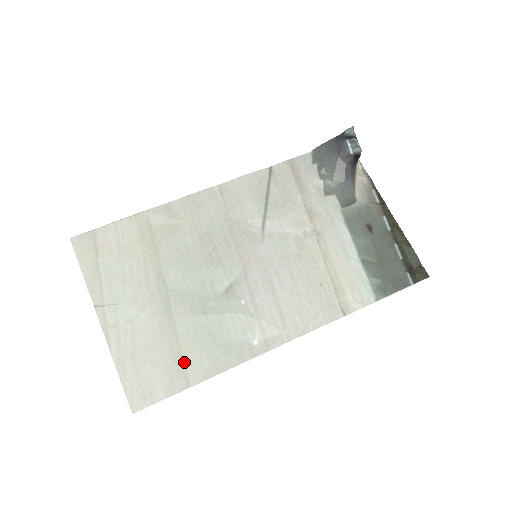
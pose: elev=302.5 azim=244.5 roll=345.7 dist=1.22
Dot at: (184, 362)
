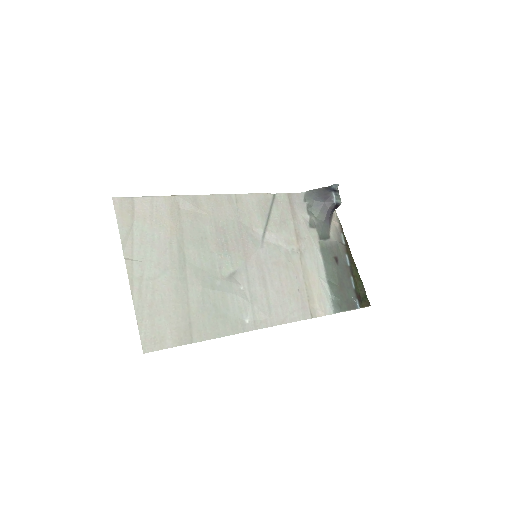
Dot at: (191, 322)
